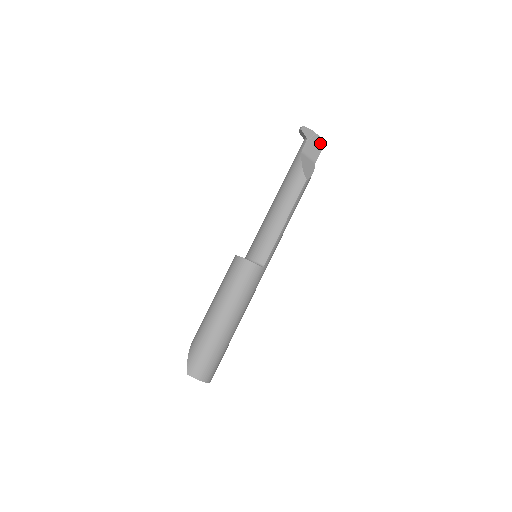
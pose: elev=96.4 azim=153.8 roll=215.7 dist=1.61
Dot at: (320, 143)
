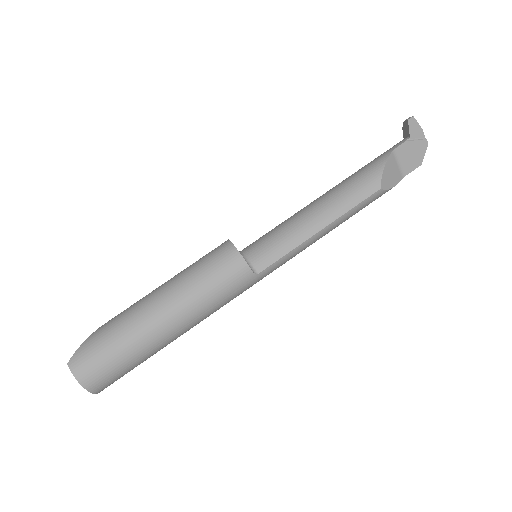
Dot at: (424, 154)
